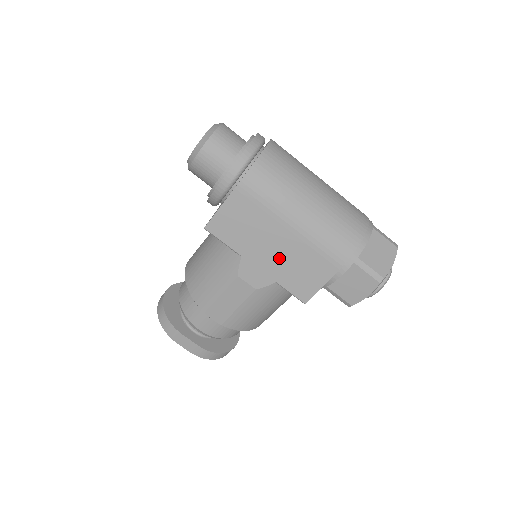
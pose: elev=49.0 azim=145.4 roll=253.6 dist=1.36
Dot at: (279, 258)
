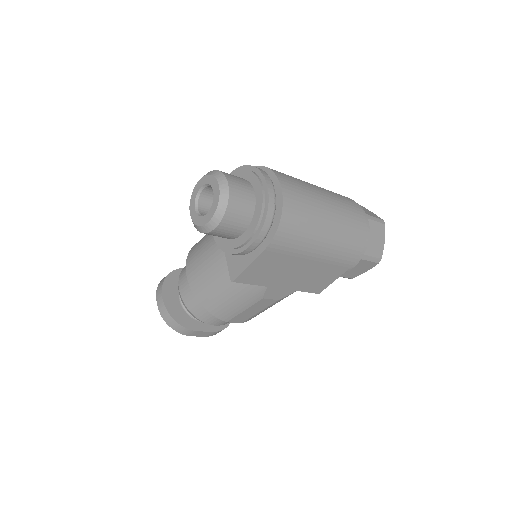
Dot at: (301, 278)
